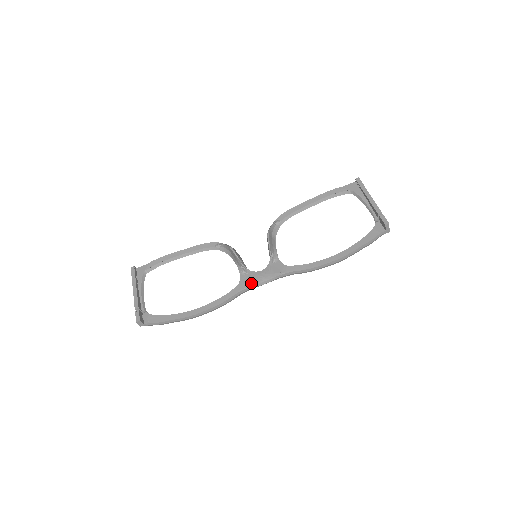
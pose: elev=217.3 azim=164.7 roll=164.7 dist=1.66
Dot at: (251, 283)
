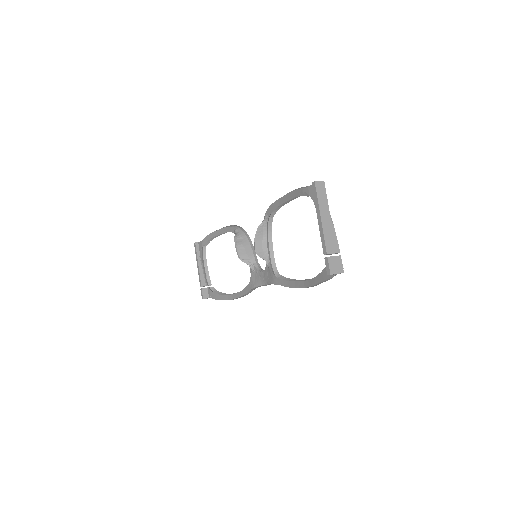
Dot at: (257, 284)
